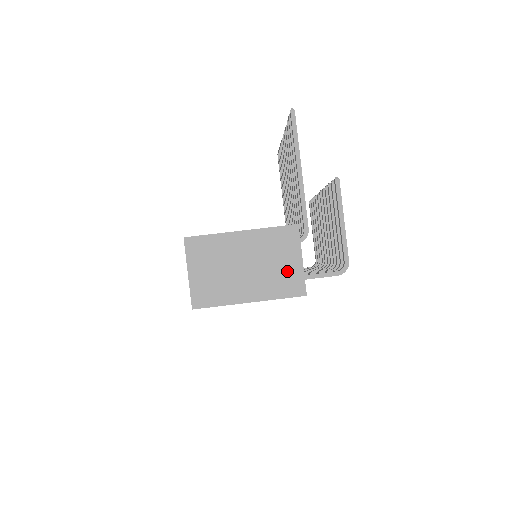
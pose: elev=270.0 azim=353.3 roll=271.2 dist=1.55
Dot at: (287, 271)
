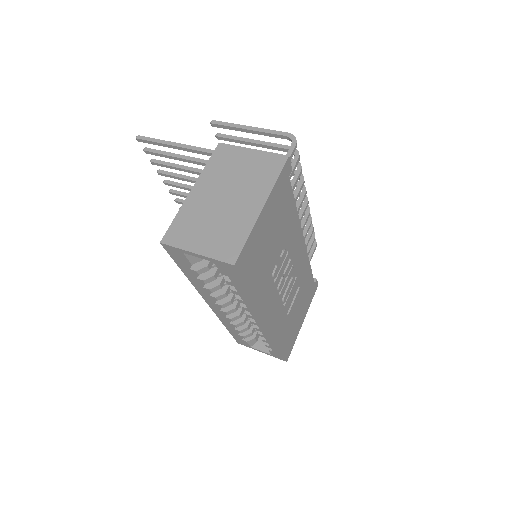
Dot at: (254, 165)
